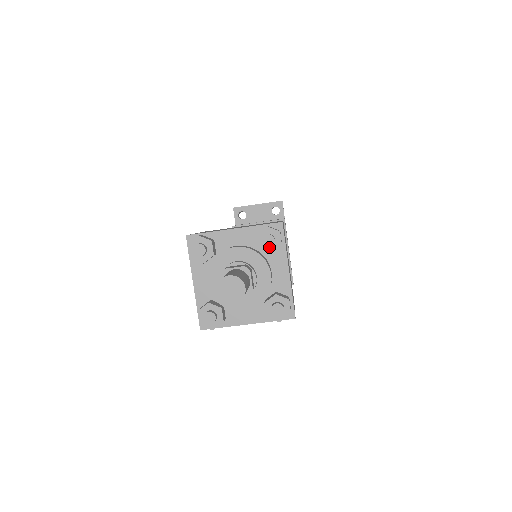
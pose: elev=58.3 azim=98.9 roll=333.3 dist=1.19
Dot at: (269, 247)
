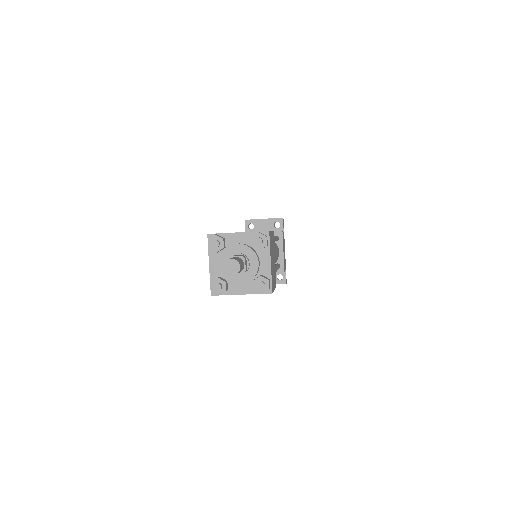
Dot at: (259, 246)
